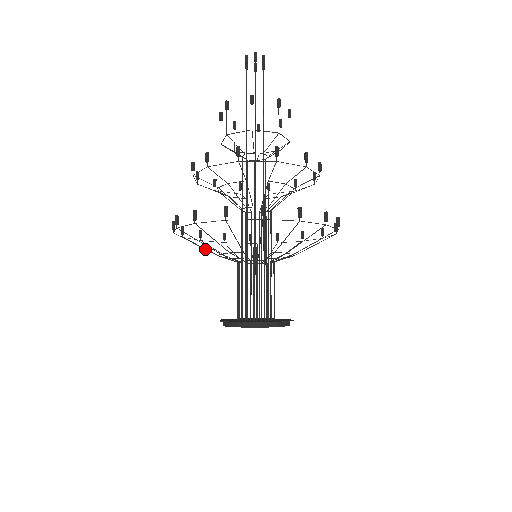
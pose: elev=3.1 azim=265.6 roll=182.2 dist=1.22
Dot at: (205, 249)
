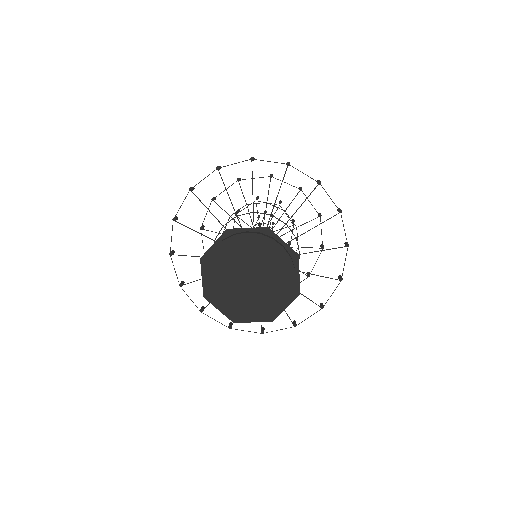
Dot at: occluded
